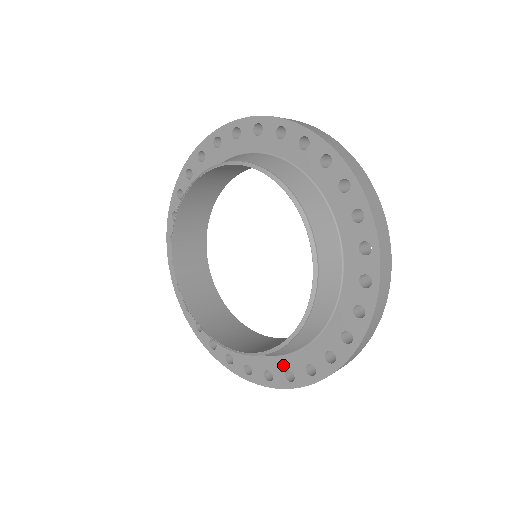
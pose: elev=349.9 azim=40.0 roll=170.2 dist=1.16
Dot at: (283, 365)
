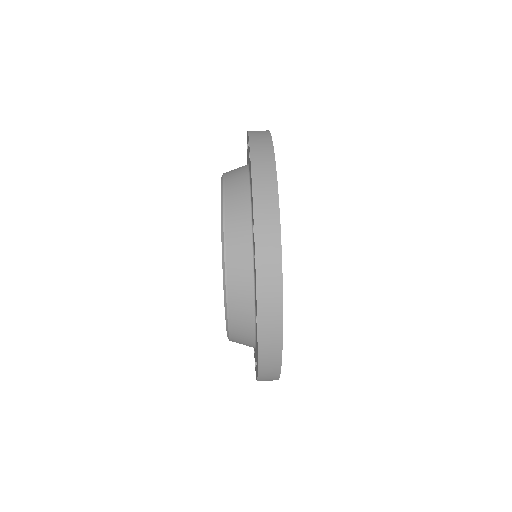
Dot at: occluded
